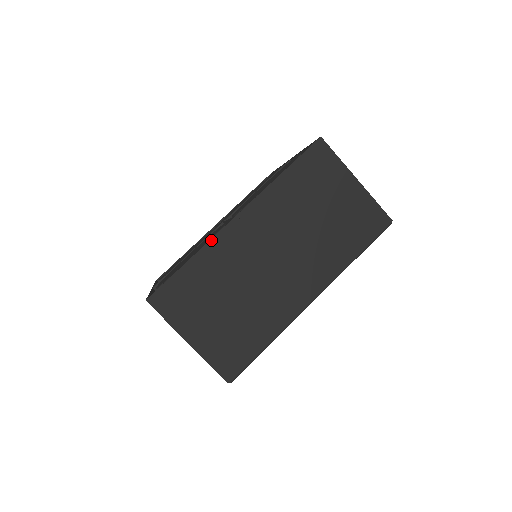
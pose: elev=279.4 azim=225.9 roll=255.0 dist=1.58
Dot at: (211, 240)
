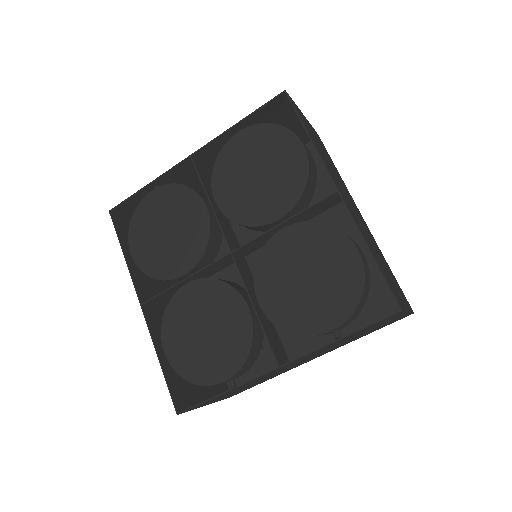
Dot at: (248, 382)
